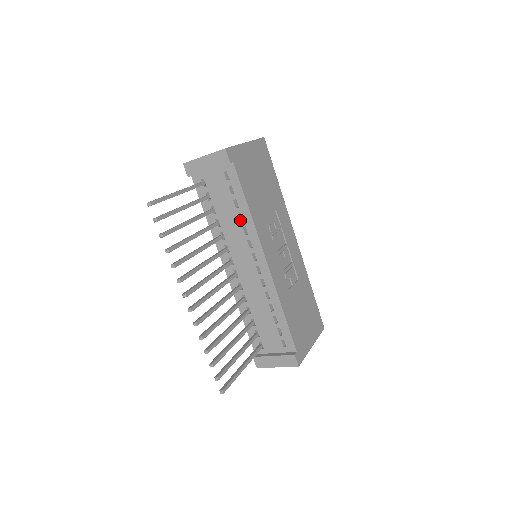
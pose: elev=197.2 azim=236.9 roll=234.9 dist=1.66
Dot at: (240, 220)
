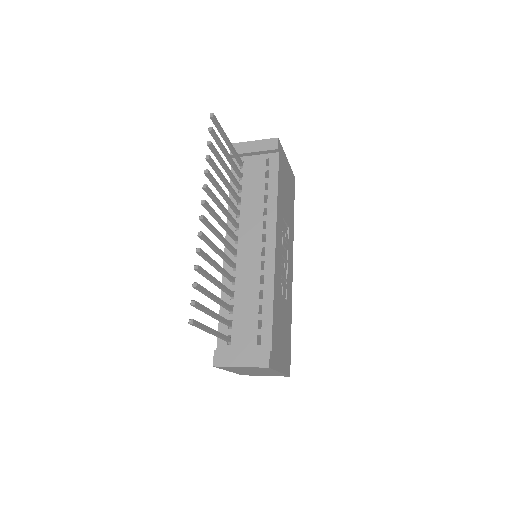
Dot at: (264, 201)
